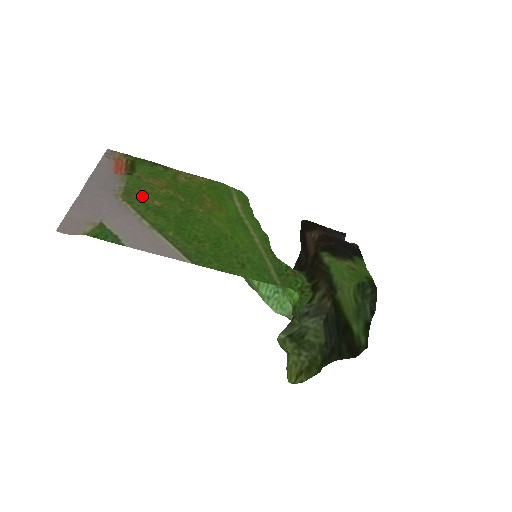
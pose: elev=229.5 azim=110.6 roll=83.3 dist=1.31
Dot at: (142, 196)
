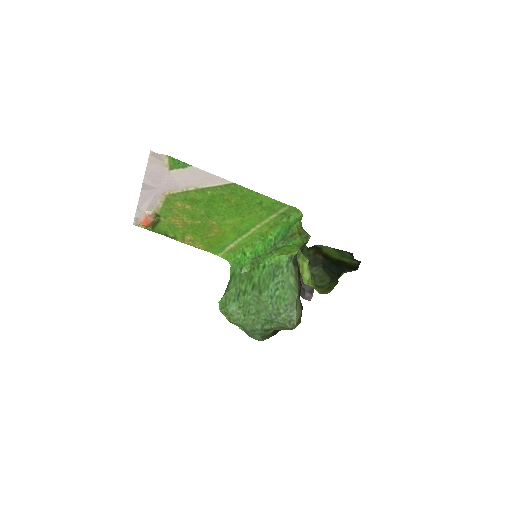
Dot at: (177, 205)
